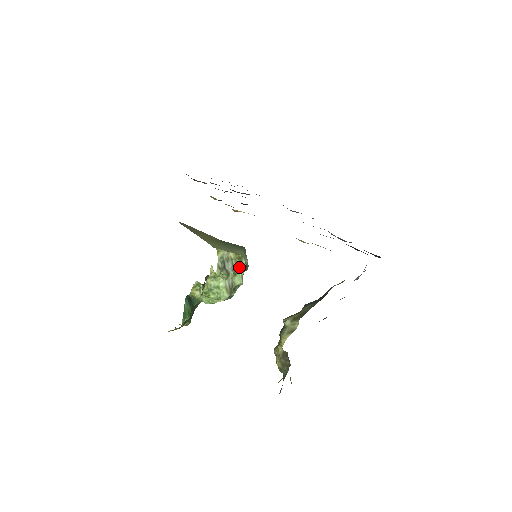
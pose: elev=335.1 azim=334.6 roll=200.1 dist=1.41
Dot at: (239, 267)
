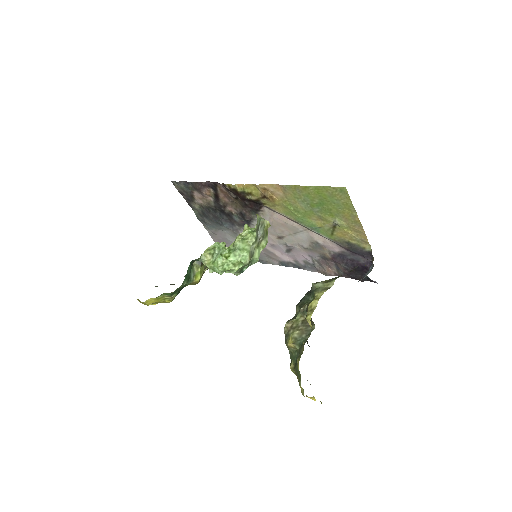
Dot at: (263, 240)
